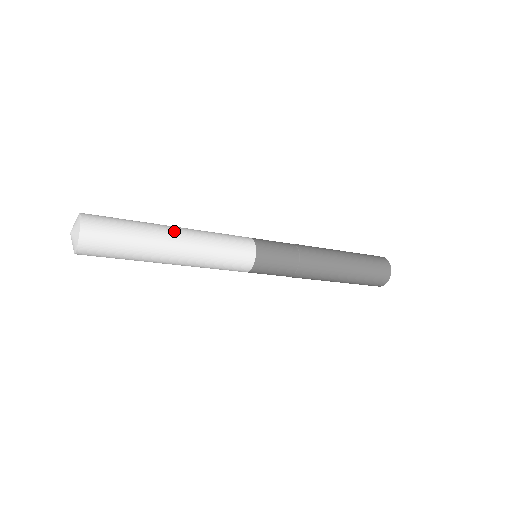
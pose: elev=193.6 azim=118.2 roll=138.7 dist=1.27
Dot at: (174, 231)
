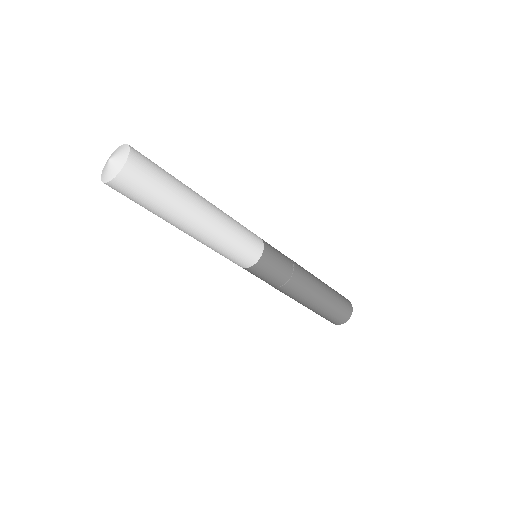
Dot at: occluded
